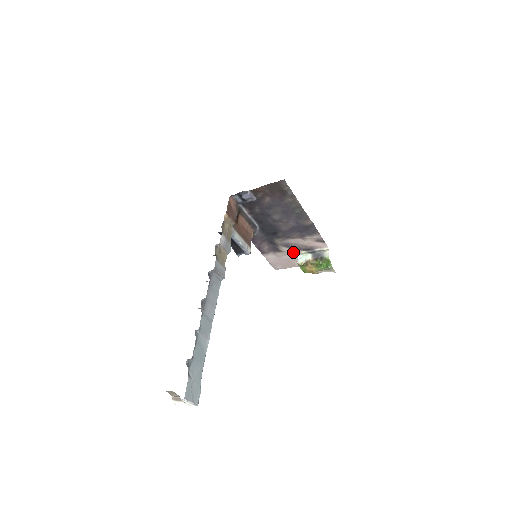
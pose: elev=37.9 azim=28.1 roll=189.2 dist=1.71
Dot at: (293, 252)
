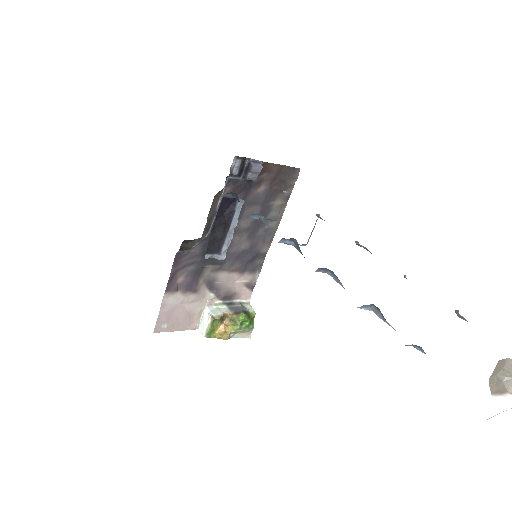
Dot at: (205, 299)
